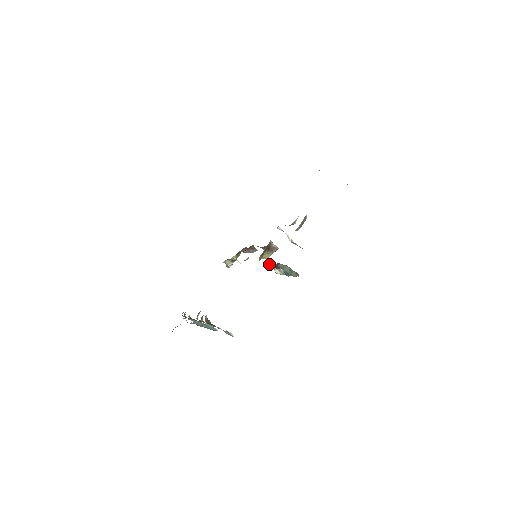
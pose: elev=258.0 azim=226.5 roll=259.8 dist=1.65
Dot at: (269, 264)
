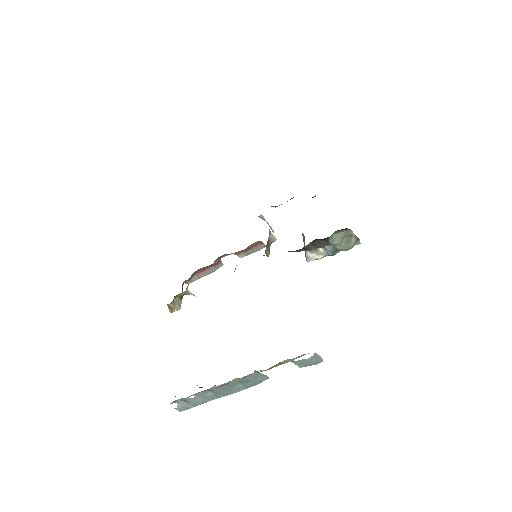
Dot at: (311, 244)
